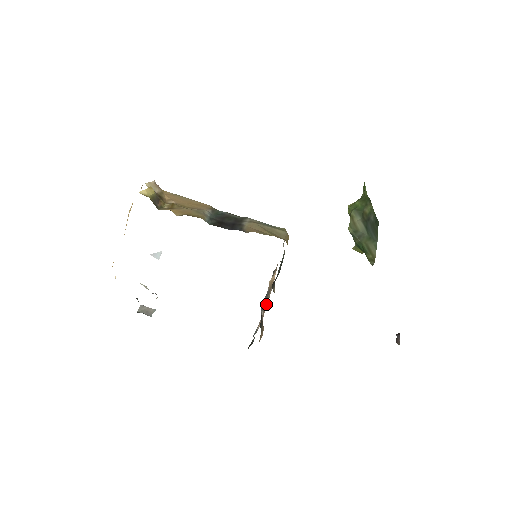
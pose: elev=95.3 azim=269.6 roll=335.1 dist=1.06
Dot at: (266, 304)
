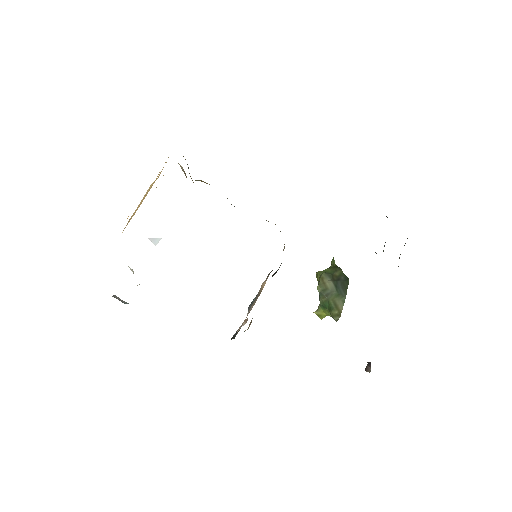
Dot at: (249, 311)
